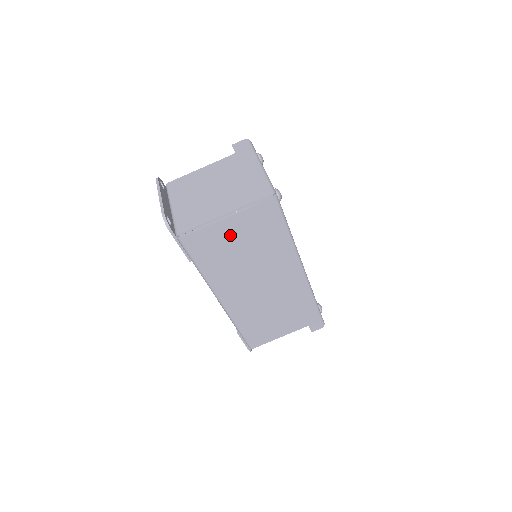
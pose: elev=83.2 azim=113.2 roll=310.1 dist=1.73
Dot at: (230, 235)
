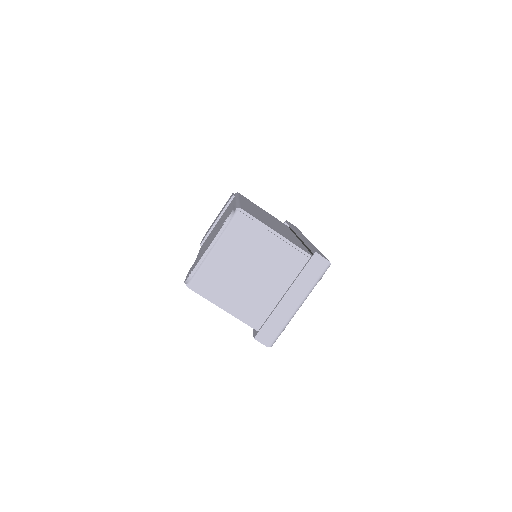
Dot at: occluded
